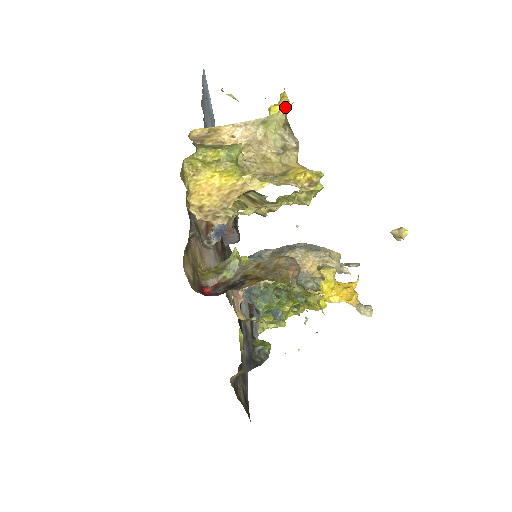
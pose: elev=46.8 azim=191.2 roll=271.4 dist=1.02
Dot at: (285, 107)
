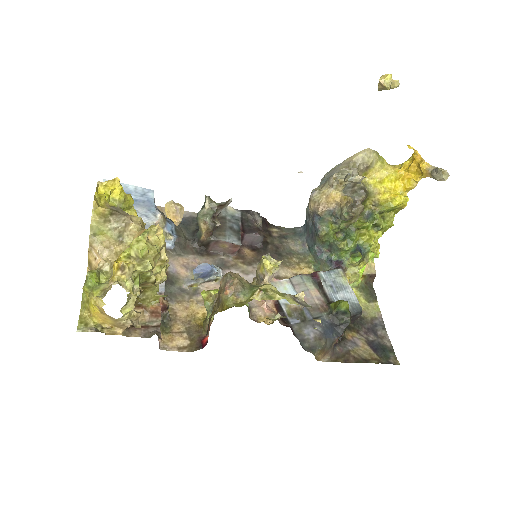
Dot at: (92, 212)
